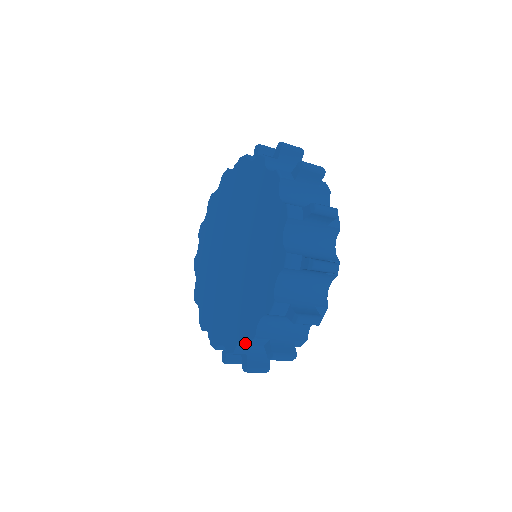
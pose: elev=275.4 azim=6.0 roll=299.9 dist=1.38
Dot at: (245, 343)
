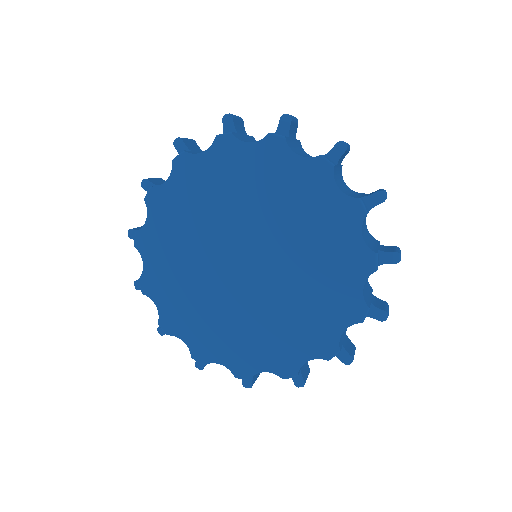
Dot at: occluded
